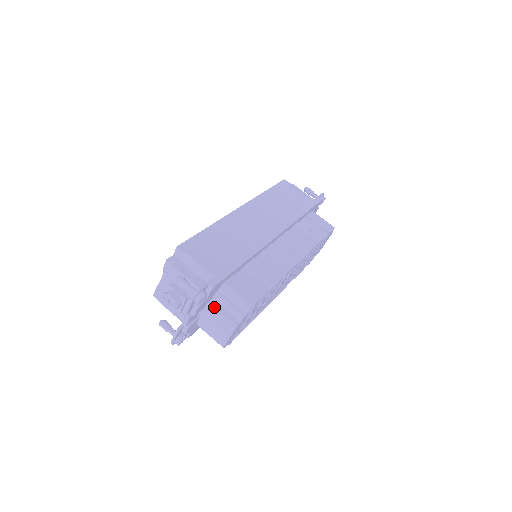
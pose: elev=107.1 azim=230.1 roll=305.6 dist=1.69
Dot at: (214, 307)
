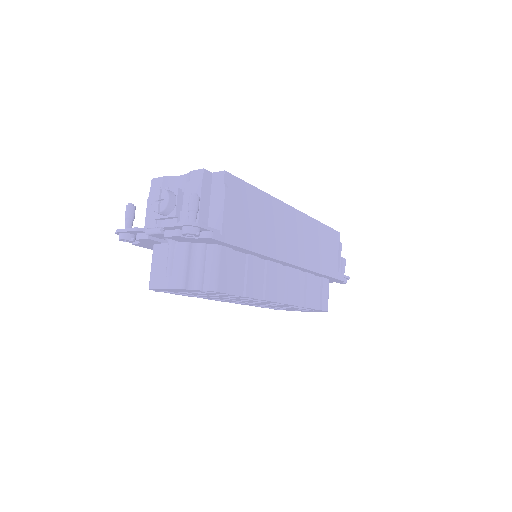
Dot at: (188, 251)
